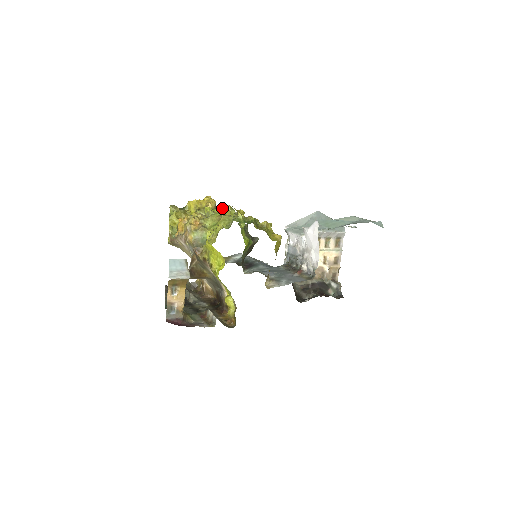
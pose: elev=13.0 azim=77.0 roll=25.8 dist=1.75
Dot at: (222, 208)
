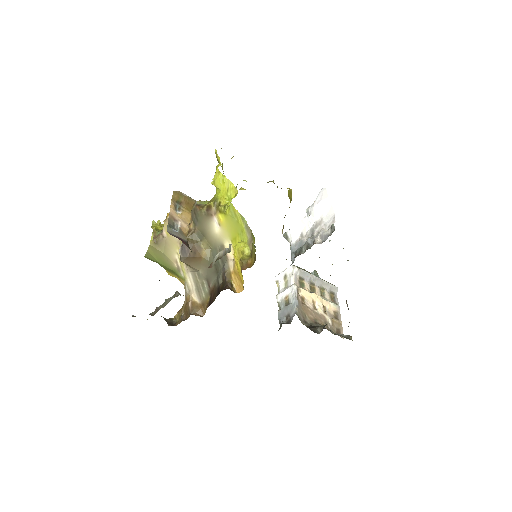
Dot at: occluded
